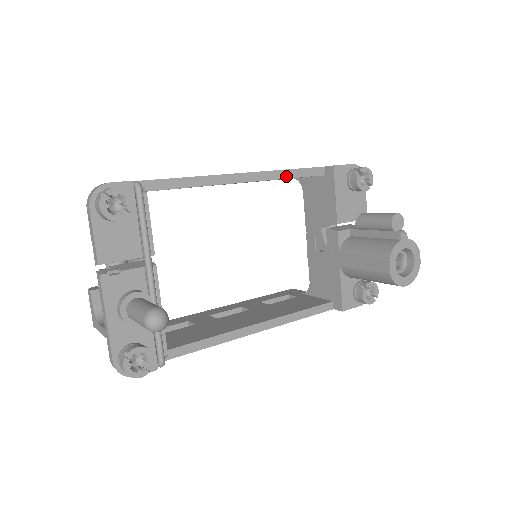
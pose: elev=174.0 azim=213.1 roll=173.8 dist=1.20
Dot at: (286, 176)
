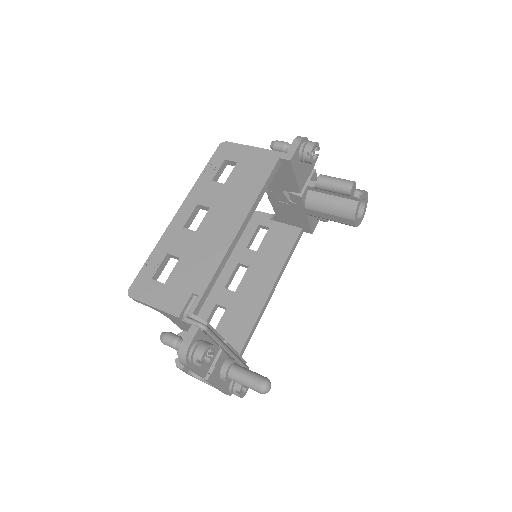
Dot at: (261, 197)
